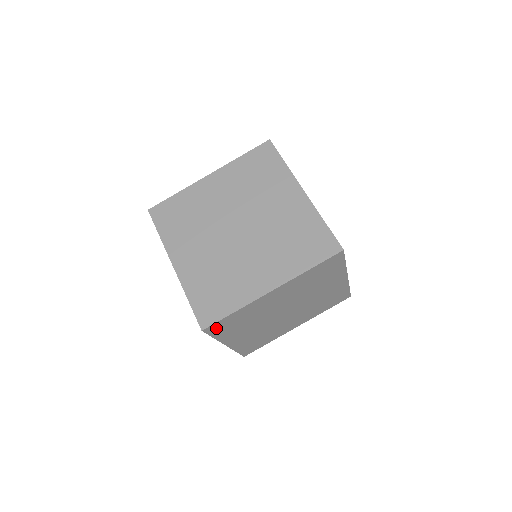
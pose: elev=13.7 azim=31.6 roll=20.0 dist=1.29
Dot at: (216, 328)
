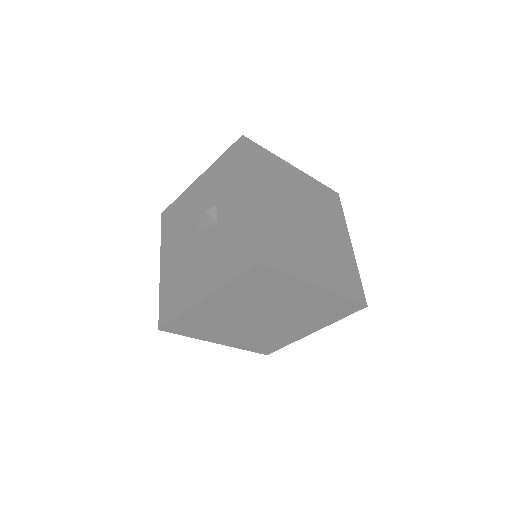
Dot at: (255, 273)
